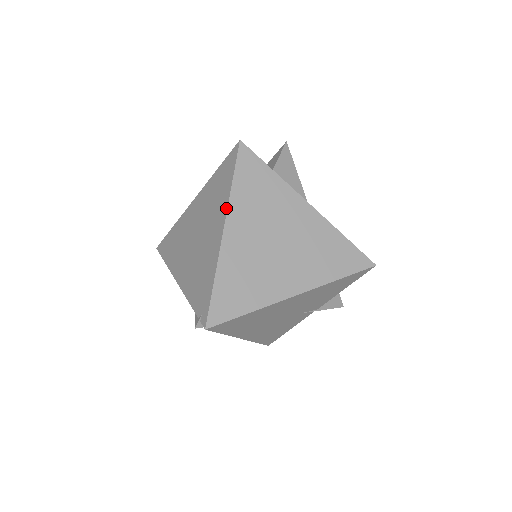
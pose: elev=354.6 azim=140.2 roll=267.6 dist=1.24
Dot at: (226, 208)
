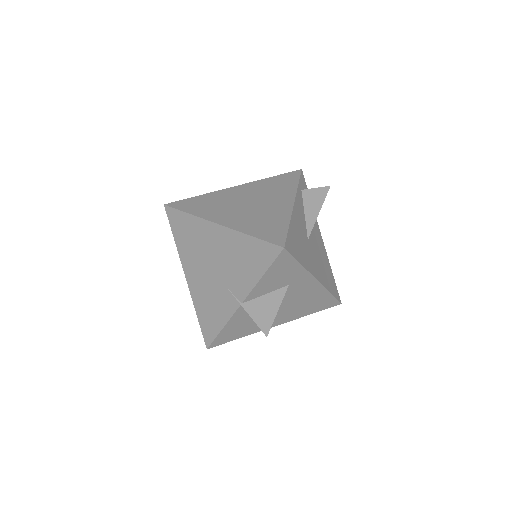
Dot at: (251, 183)
